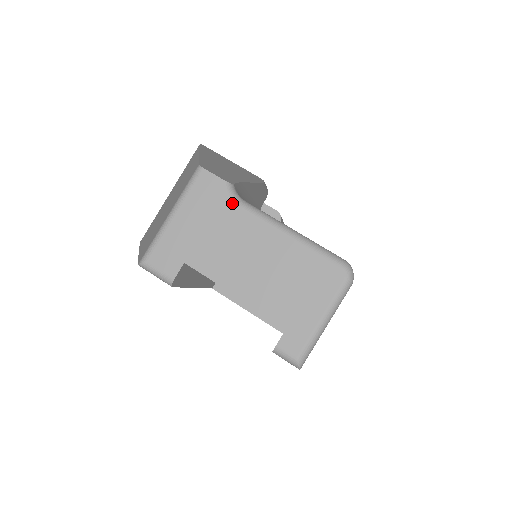
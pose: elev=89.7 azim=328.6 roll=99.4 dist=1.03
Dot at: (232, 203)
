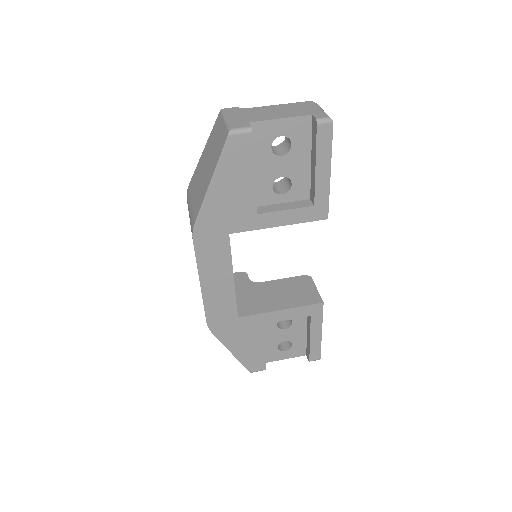
Dot at: (247, 108)
